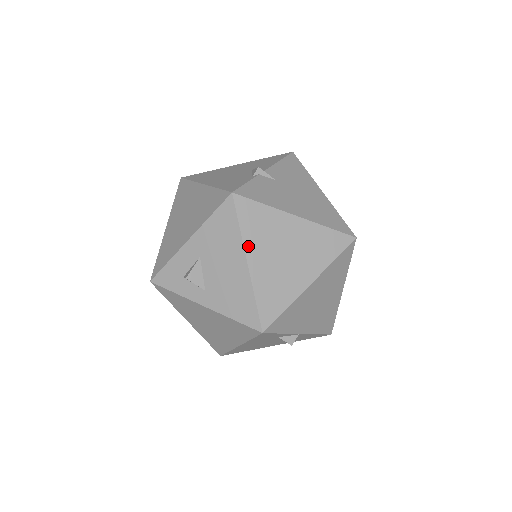
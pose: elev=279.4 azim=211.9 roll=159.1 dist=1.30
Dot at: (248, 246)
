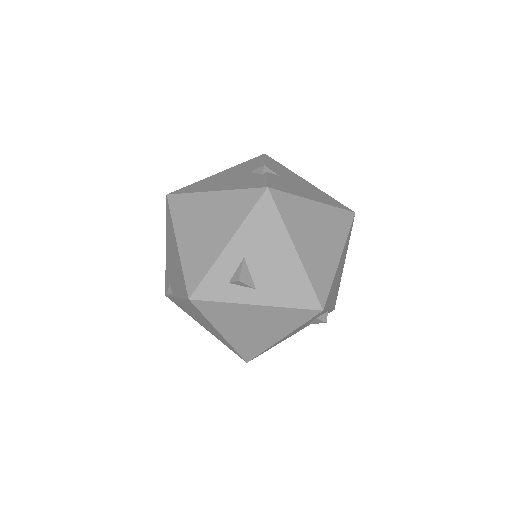
Dot at: (292, 234)
